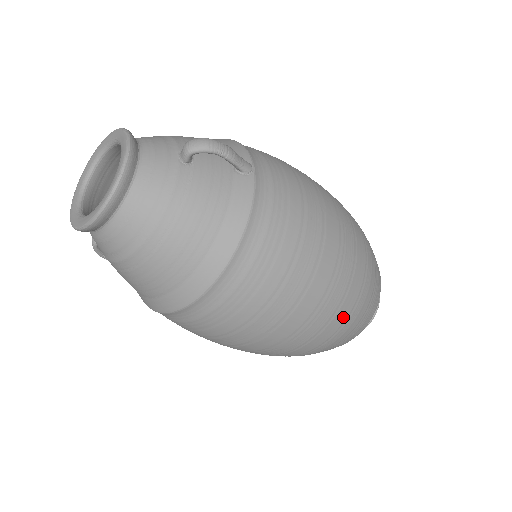
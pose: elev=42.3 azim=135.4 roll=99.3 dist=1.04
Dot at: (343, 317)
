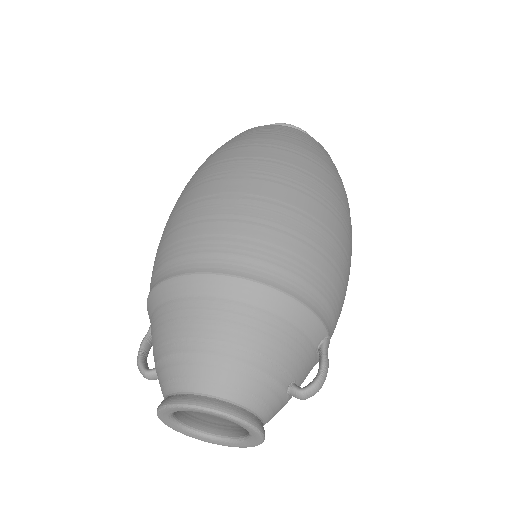
Dot at: occluded
